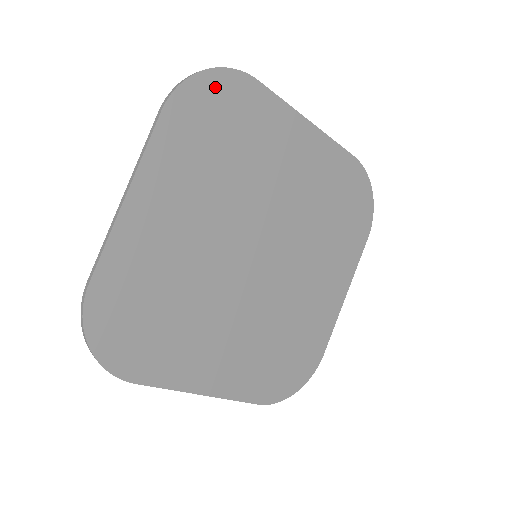
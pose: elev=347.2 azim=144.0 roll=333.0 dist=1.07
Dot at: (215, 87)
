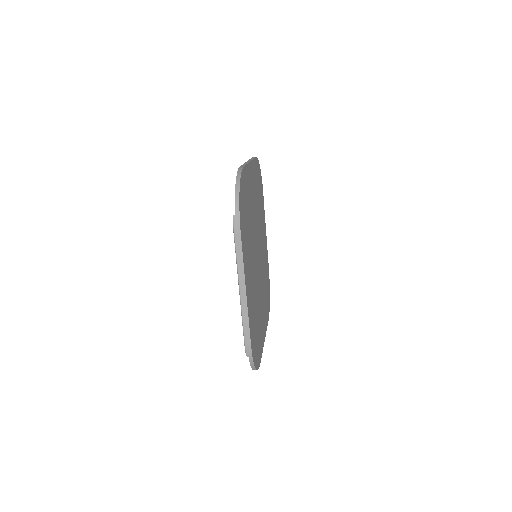
Dot at: (260, 175)
